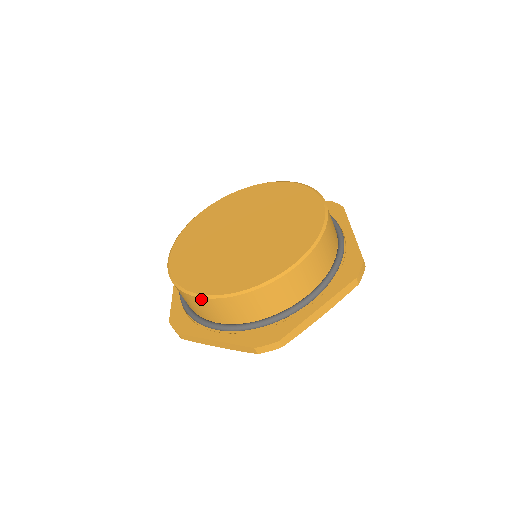
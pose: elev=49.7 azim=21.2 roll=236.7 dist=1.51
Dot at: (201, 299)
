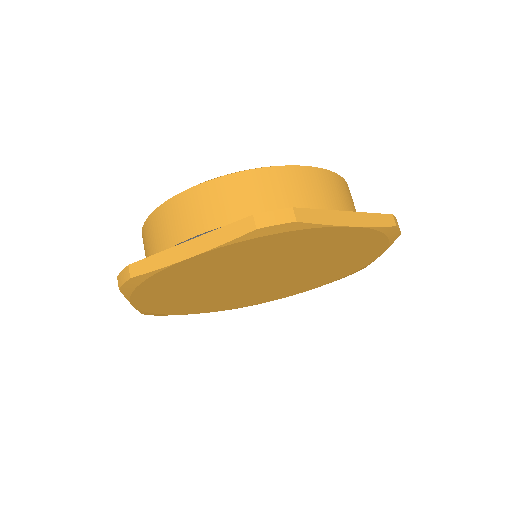
Dot at: occluded
